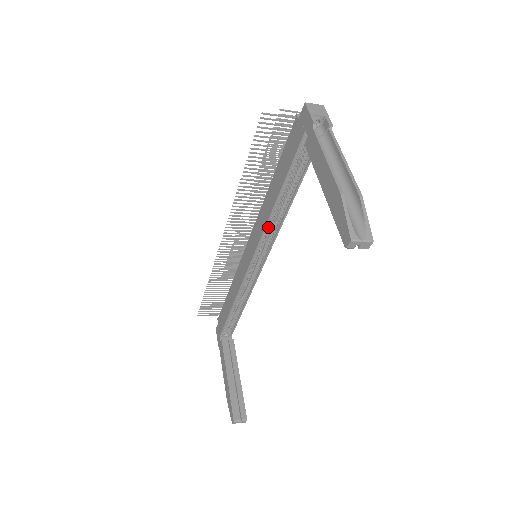
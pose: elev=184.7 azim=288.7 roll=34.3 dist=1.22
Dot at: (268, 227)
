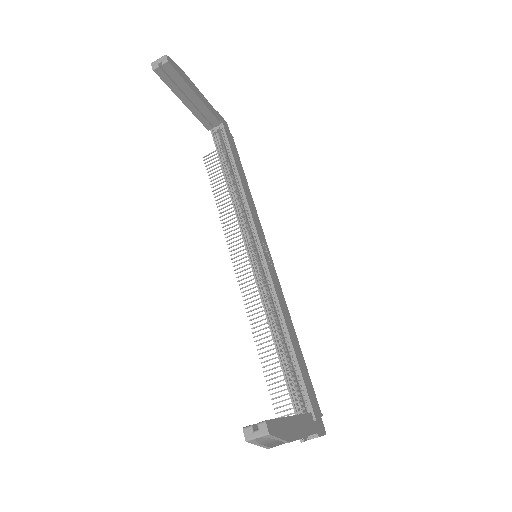
Dot at: (241, 215)
